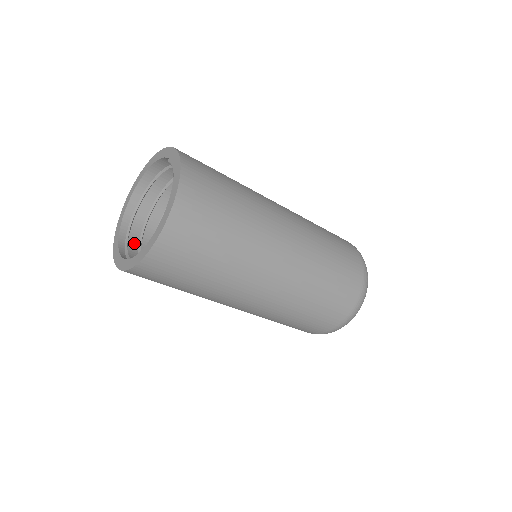
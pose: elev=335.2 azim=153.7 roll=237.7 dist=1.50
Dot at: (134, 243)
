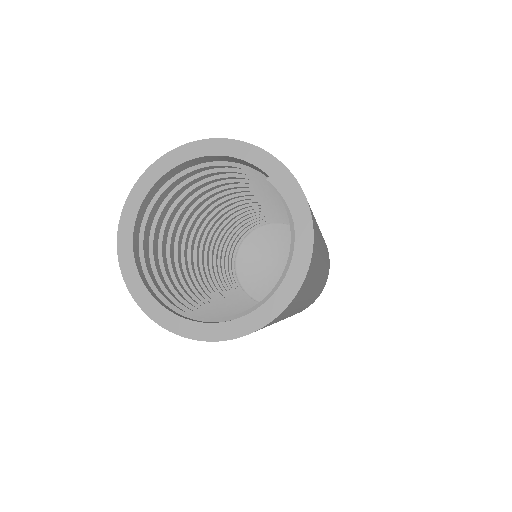
Dot at: (146, 258)
